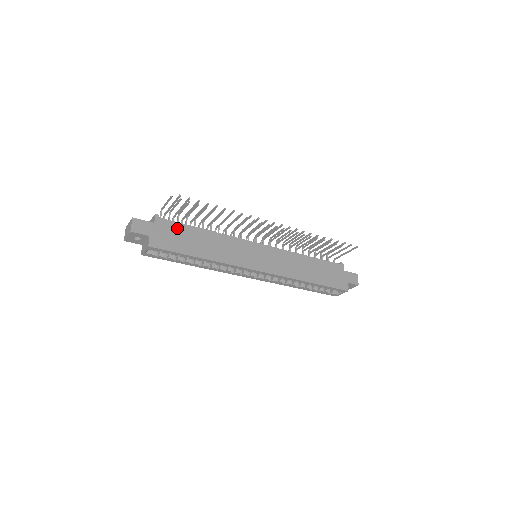
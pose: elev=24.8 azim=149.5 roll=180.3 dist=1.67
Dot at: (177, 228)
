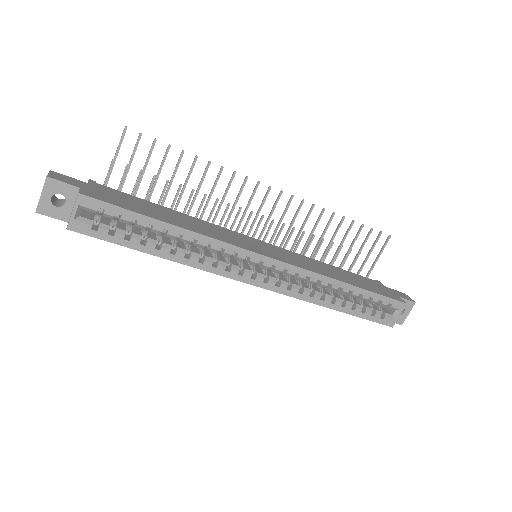
Dot at: (126, 196)
